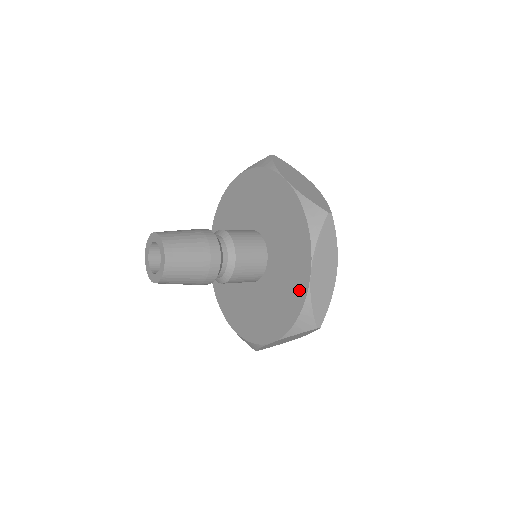
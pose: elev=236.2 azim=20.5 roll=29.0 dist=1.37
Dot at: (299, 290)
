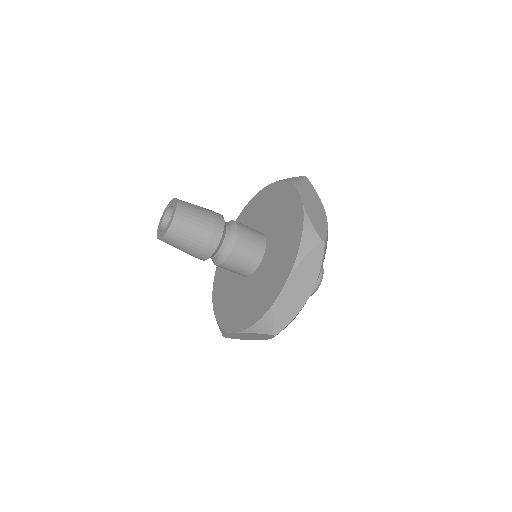
Dot at: (297, 220)
